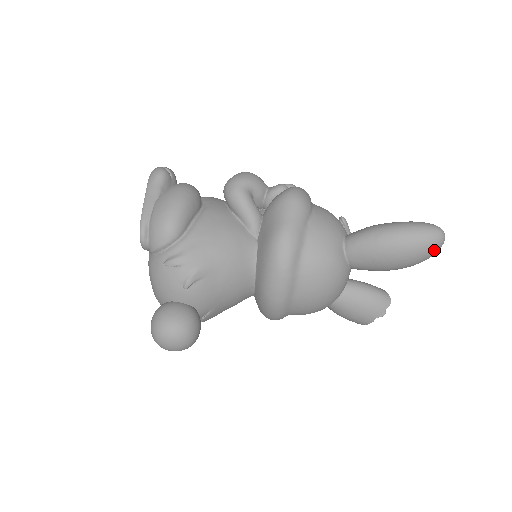
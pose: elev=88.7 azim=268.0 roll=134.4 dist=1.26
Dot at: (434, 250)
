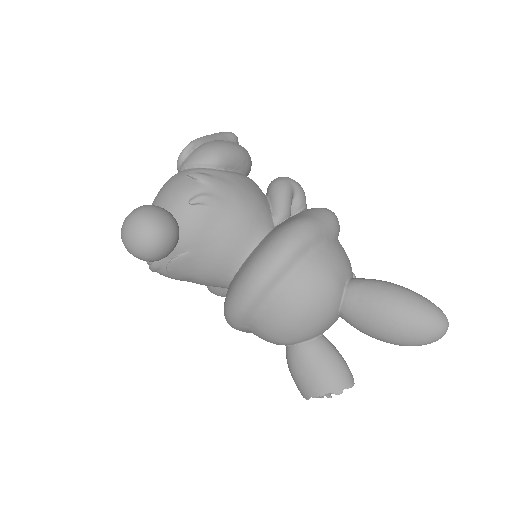
Dot at: (433, 332)
